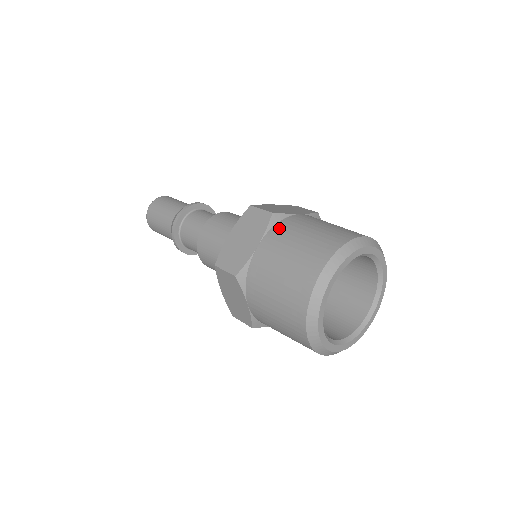
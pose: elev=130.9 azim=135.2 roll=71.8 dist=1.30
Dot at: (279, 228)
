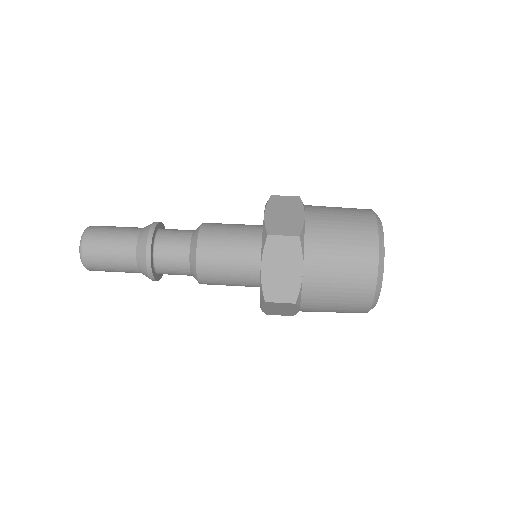
Dot at: (311, 246)
